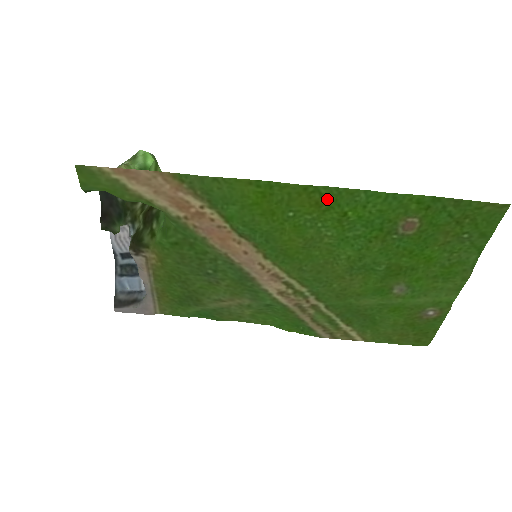
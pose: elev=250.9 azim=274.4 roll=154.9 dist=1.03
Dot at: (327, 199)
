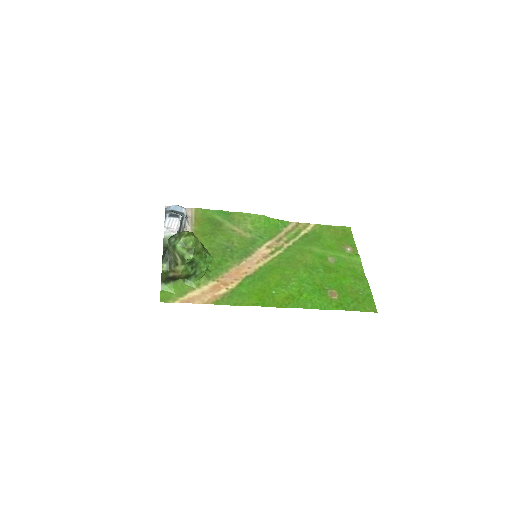
Dot at: (292, 301)
